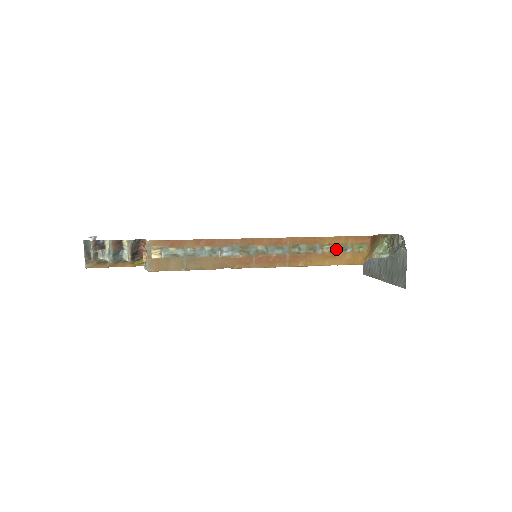
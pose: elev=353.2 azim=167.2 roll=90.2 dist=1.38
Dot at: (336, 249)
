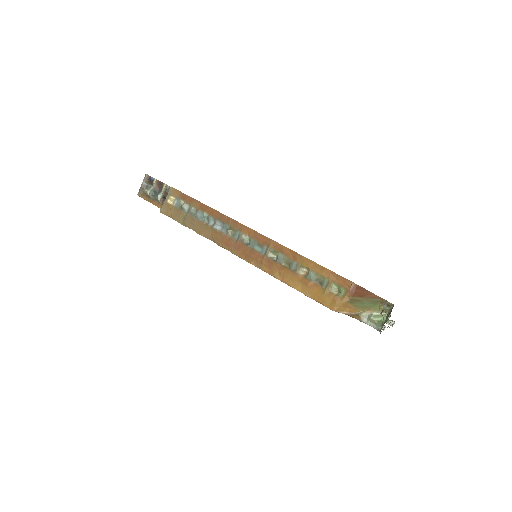
Dot at: (311, 277)
